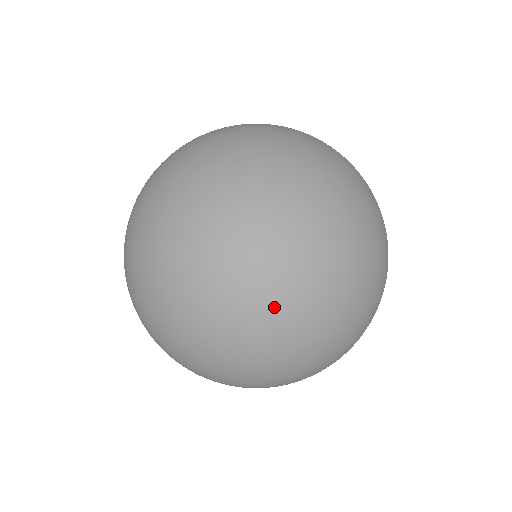
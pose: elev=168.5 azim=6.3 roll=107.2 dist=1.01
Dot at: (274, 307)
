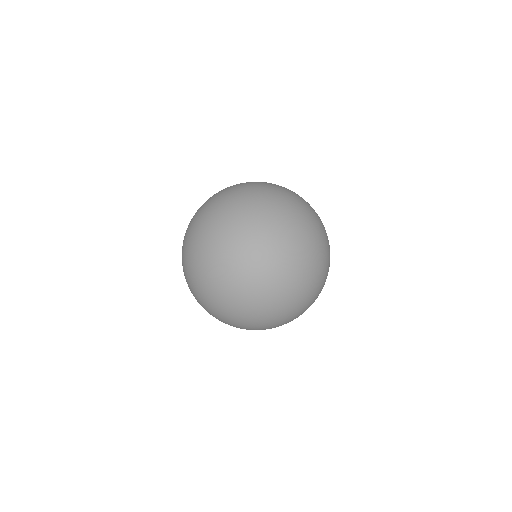
Dot at: (206, 286)
